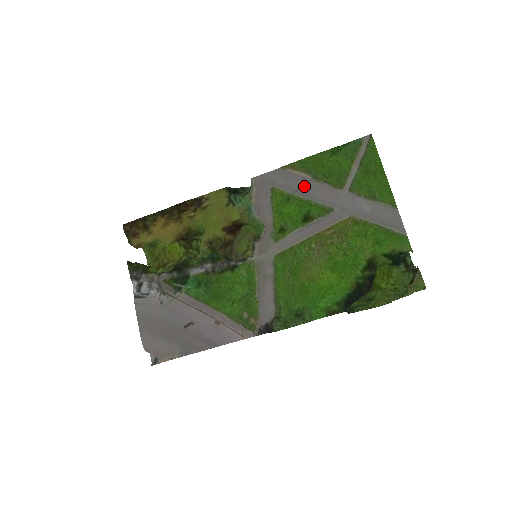
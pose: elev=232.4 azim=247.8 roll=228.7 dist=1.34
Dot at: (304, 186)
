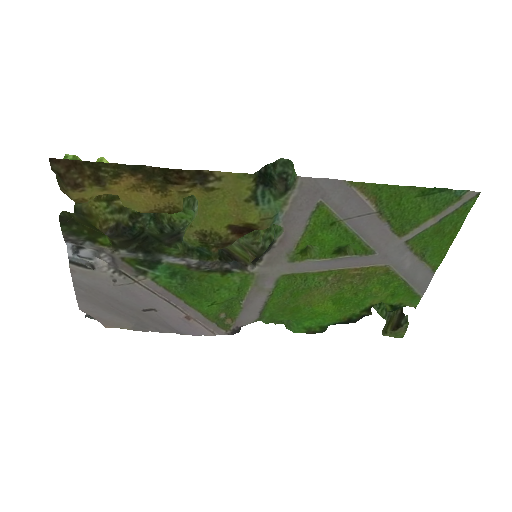
Dot at: (361, 217)
